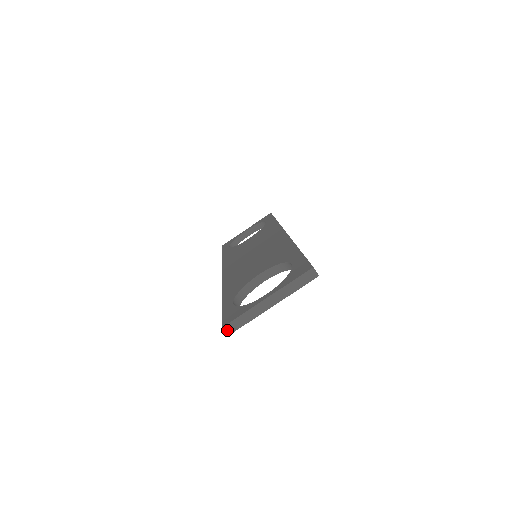
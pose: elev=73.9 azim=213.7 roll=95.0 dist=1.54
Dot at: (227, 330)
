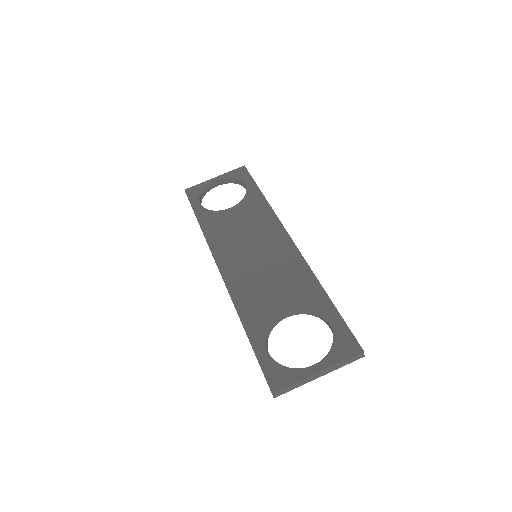
Dot at: (275, 395)
